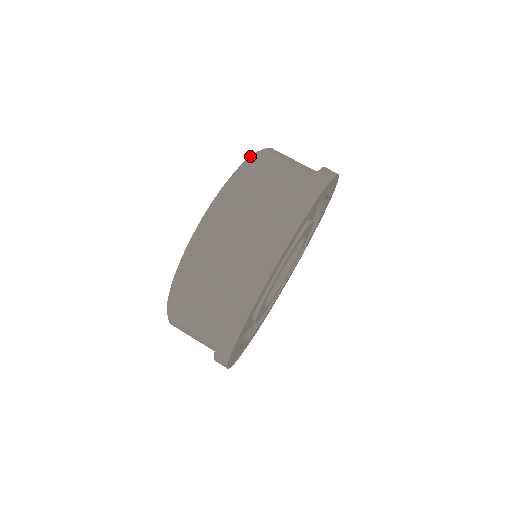
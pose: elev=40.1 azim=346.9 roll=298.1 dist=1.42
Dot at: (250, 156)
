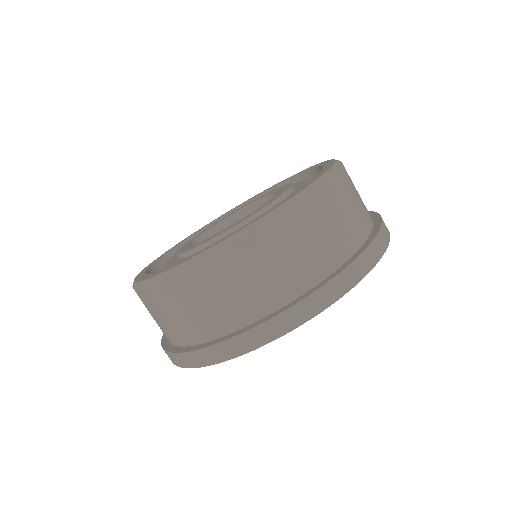
Dot at: occluded
